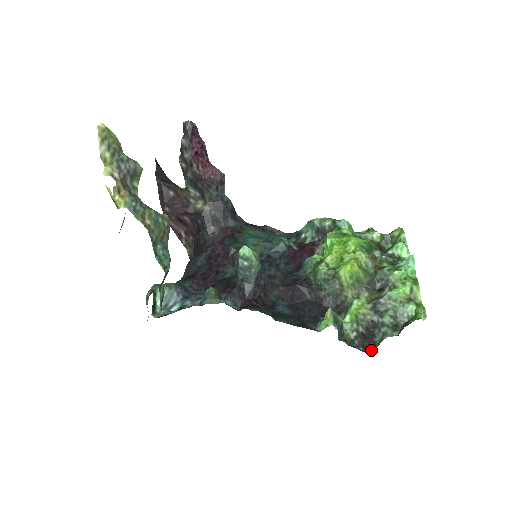
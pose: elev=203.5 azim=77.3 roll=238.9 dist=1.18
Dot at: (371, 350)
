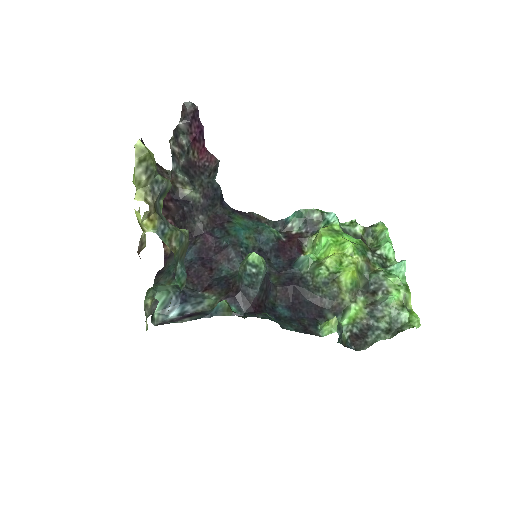
Dot at: (362, 349)
